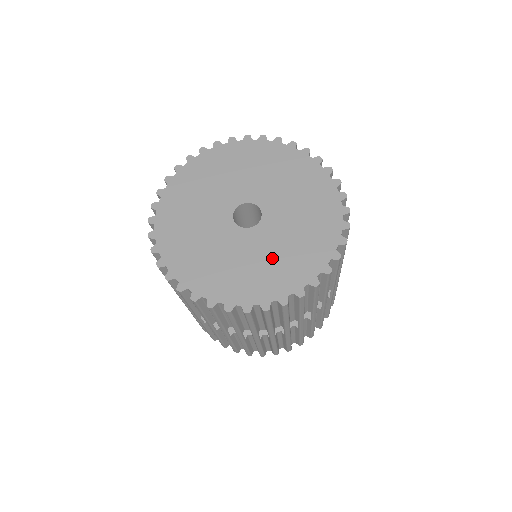
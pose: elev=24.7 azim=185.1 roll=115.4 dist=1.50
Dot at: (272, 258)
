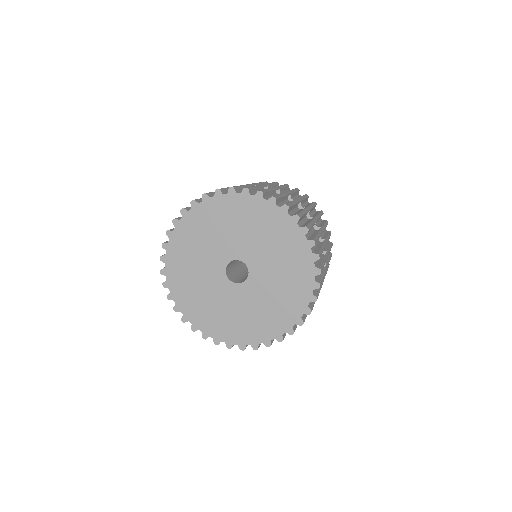
Dot at: (274, 296)
